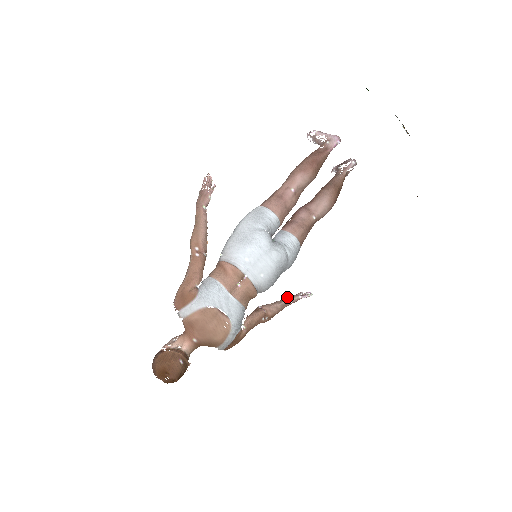
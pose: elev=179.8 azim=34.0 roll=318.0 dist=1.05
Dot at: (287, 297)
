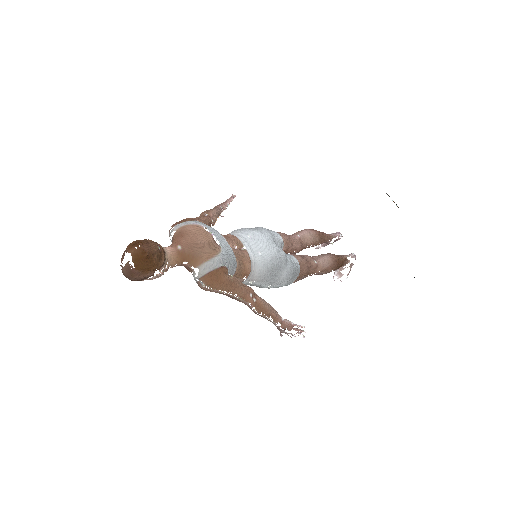
Dot at: occluded
